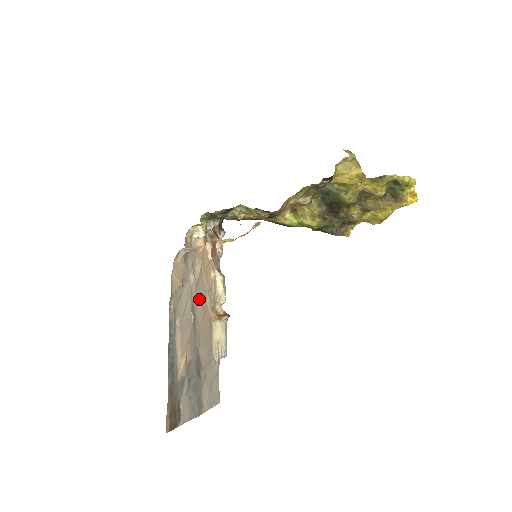
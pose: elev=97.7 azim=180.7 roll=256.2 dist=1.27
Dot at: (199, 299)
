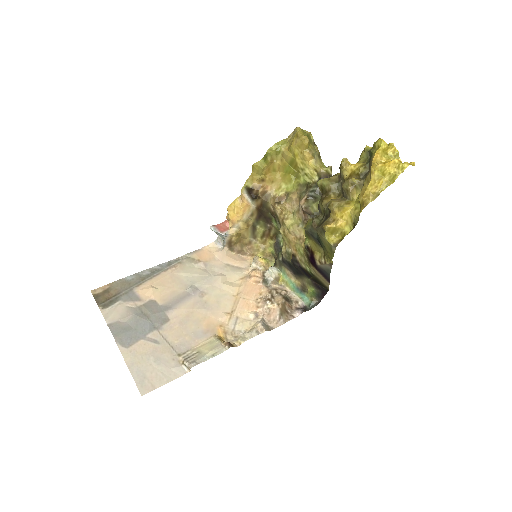
Dot at: (213, 295)
